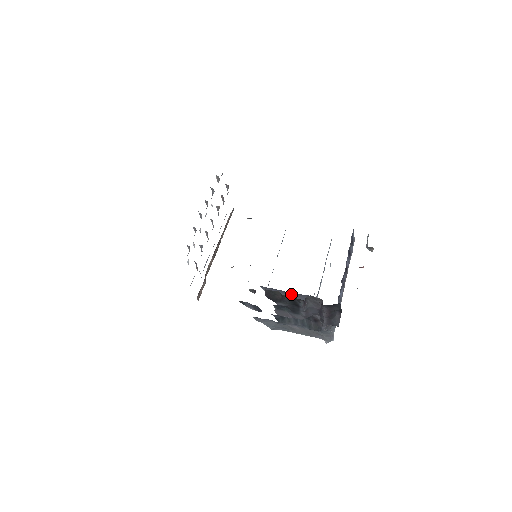
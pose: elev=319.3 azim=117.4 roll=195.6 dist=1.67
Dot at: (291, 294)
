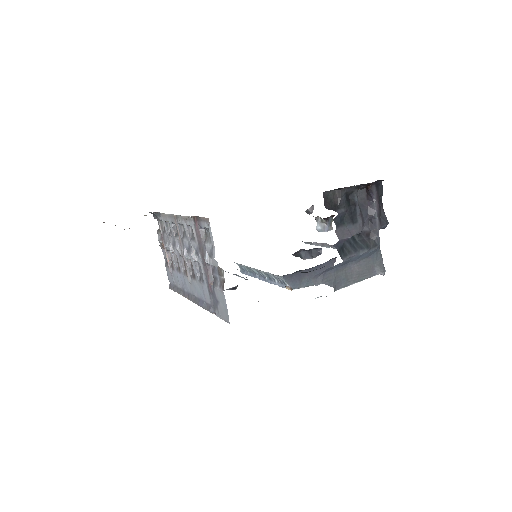
Dot at: (313, 272)
